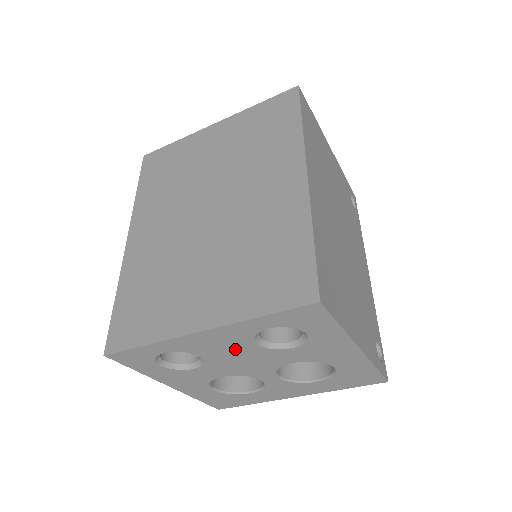
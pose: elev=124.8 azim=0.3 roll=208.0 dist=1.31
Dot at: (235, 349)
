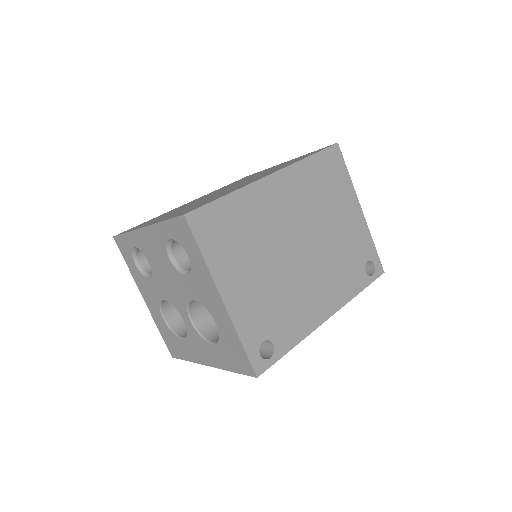
Dot at: (161, 260)
